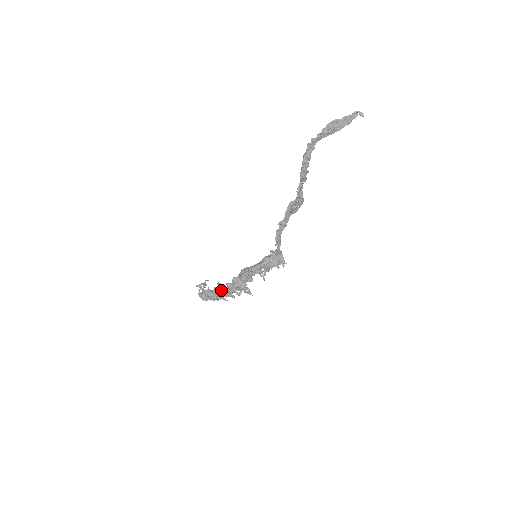
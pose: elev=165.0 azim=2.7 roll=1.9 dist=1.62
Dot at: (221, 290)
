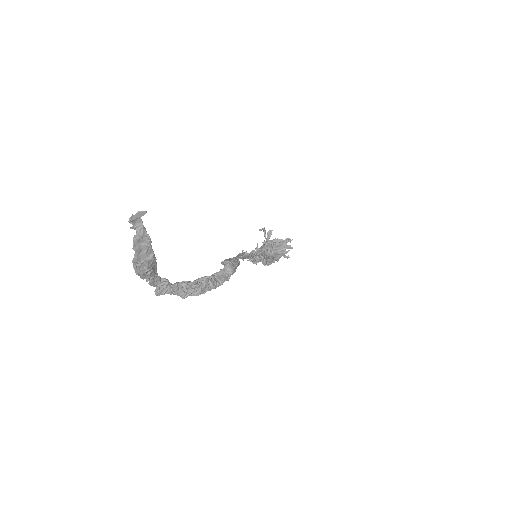
Dot at: occluded
